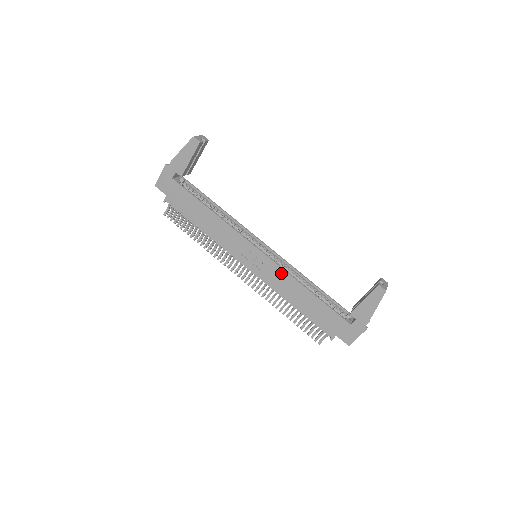
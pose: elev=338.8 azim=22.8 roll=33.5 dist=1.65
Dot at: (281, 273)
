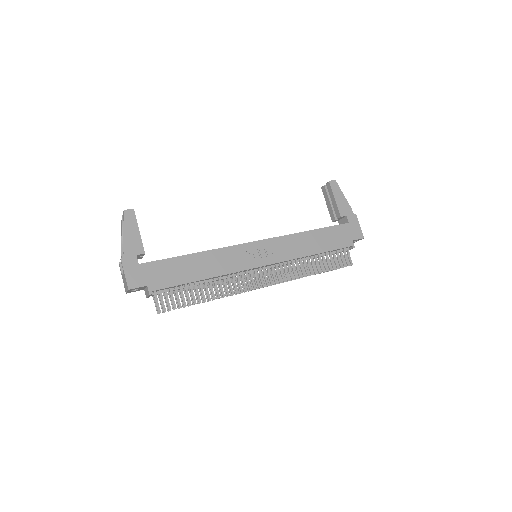
Dot at: (284, 240)
